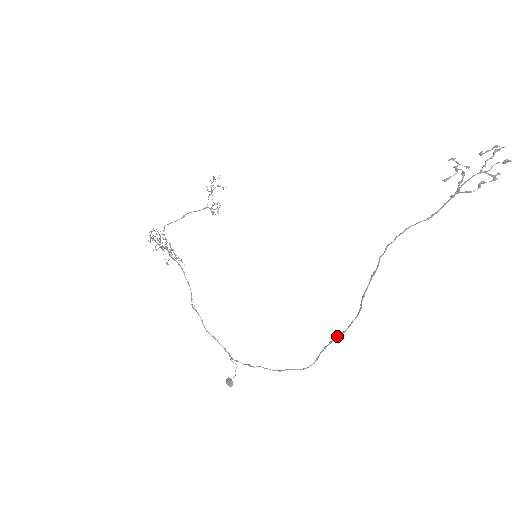
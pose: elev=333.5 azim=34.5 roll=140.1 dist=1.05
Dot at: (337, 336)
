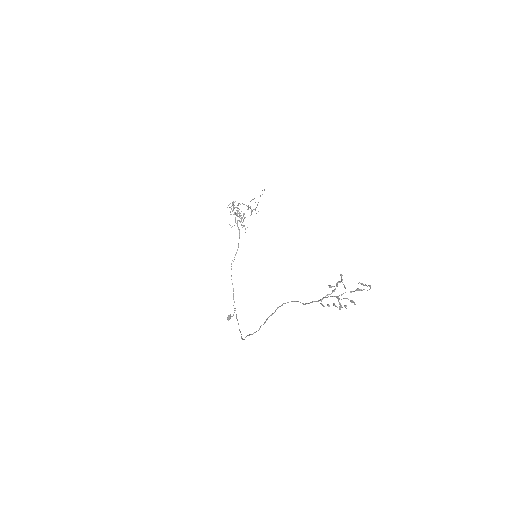
Dot at: occluded
